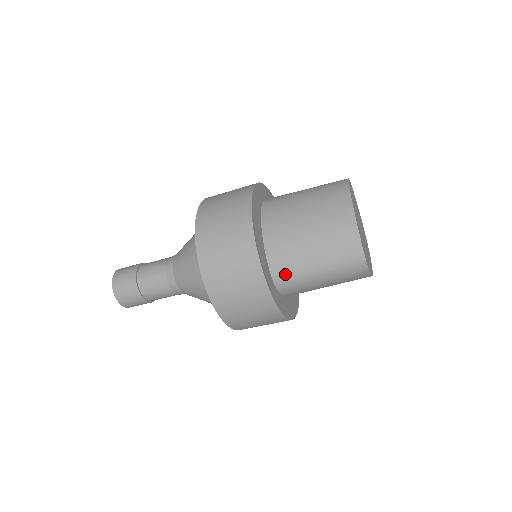
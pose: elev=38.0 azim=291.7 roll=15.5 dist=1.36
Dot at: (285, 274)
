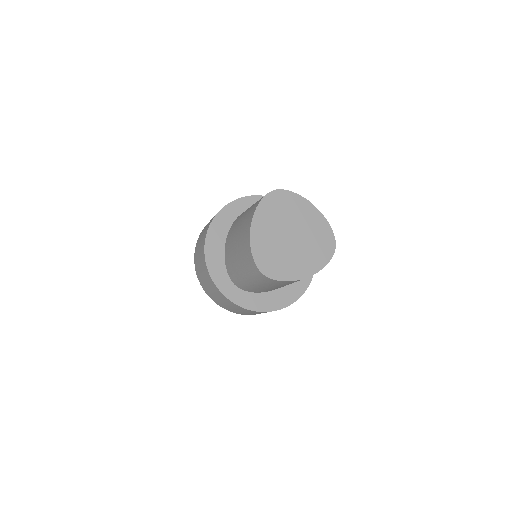
Dot at: (235, 278)
